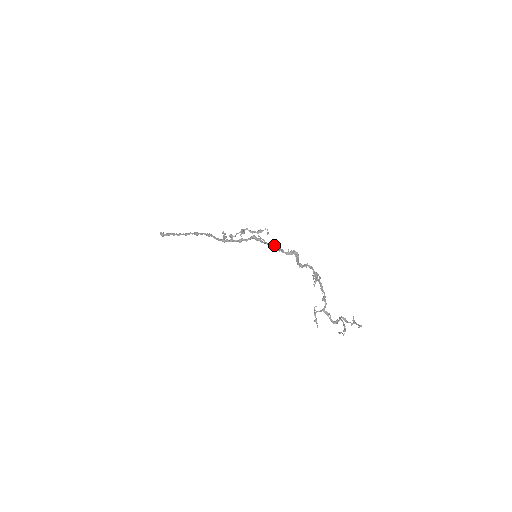
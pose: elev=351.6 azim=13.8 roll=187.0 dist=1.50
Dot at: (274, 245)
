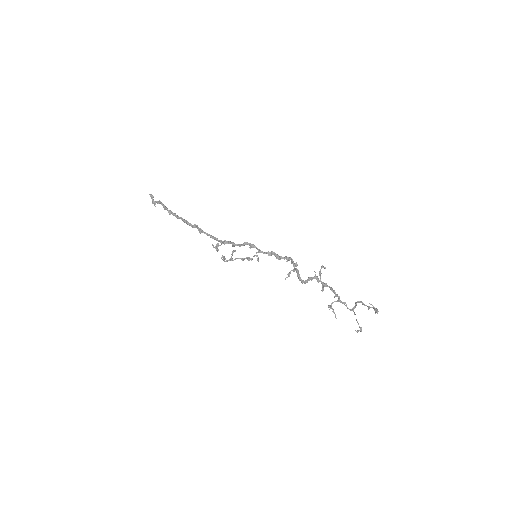
Dot at: occluded
